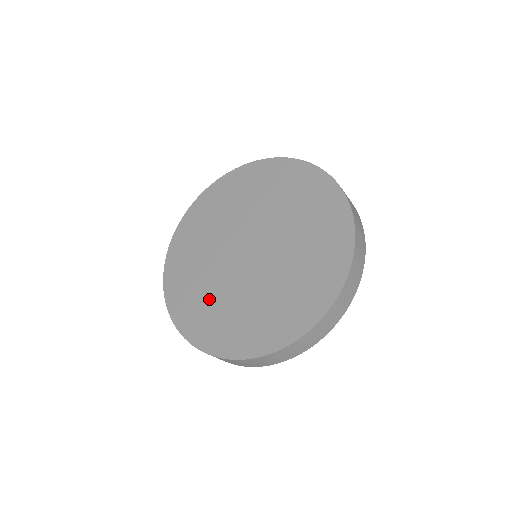
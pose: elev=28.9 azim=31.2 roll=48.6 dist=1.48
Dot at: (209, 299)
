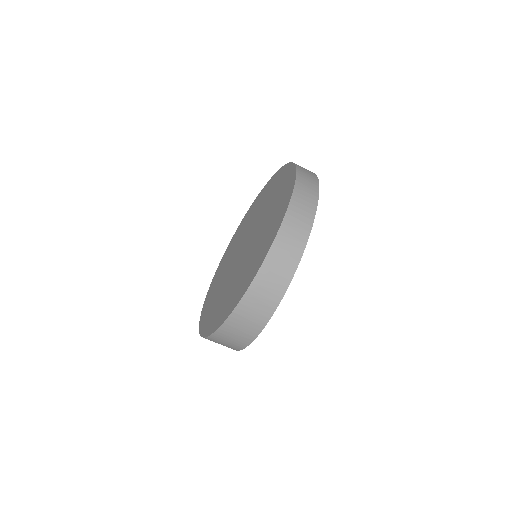
Dot at: (245, 269)
